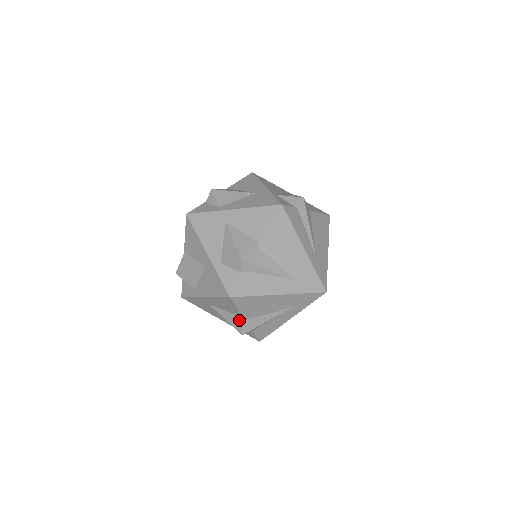
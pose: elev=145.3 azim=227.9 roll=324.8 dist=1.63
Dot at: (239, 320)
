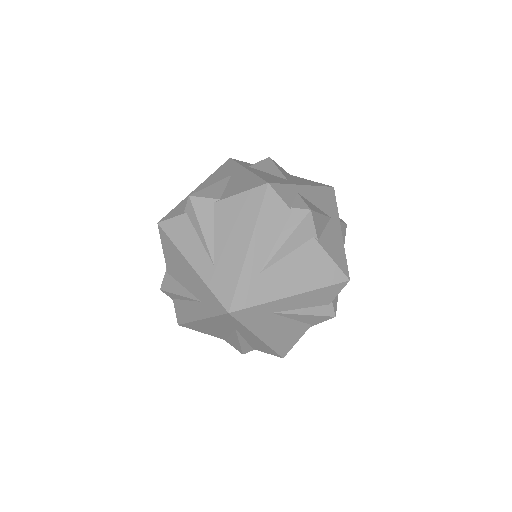
Dot at: (166, 270)
